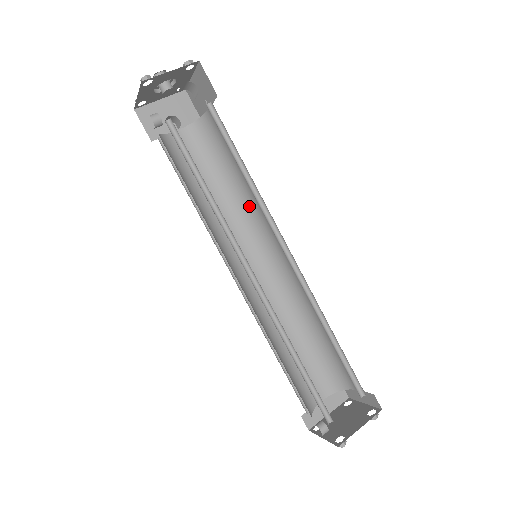
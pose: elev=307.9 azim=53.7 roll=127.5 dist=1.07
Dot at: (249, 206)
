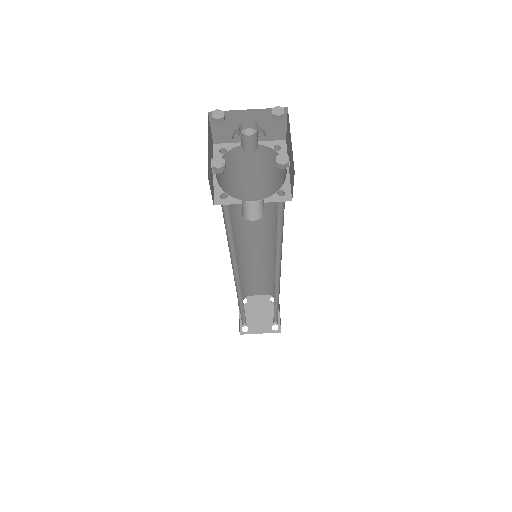
Dot at: occluded
